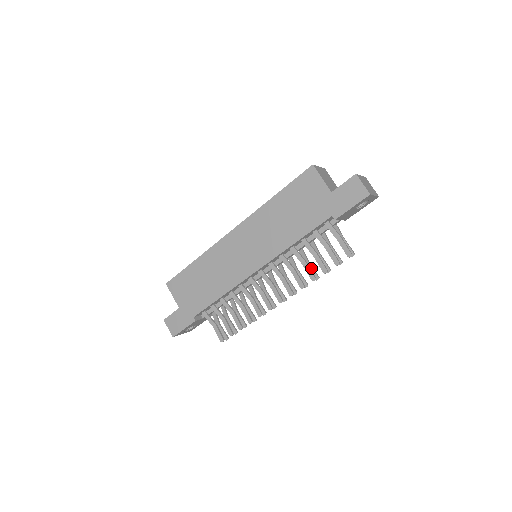
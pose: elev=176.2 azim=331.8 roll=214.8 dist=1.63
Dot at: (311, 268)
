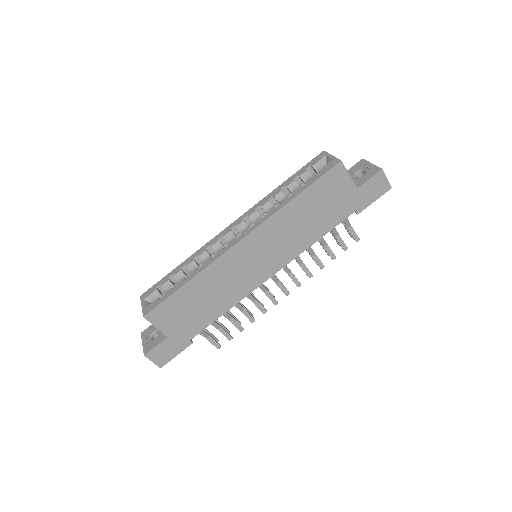
Dot at: occluded
